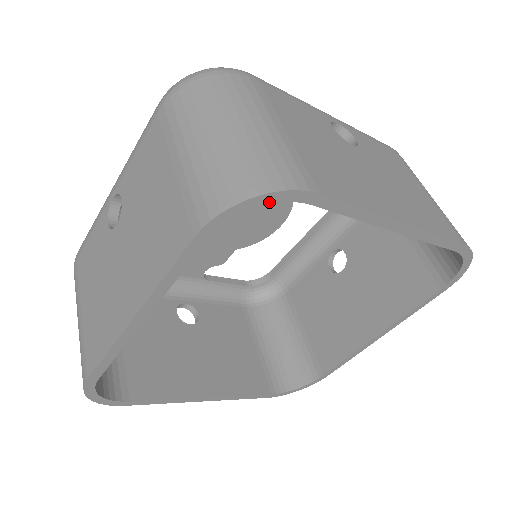
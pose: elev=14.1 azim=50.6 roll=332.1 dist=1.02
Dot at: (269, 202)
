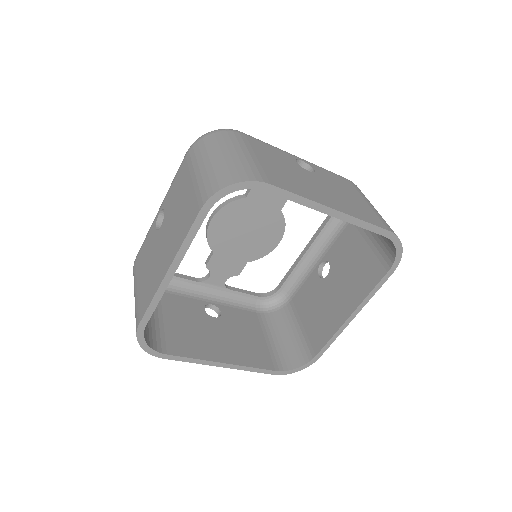
Dot at: (241, 188)
